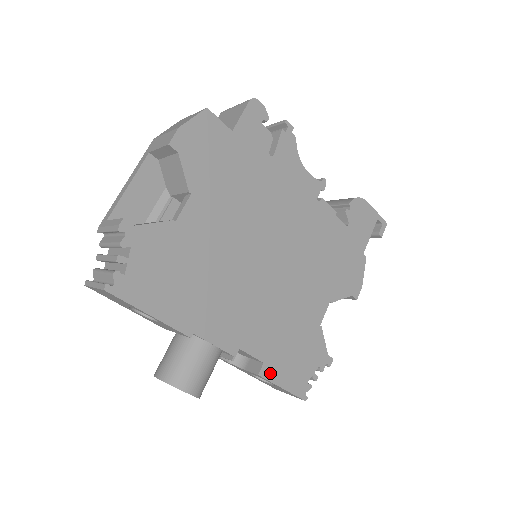
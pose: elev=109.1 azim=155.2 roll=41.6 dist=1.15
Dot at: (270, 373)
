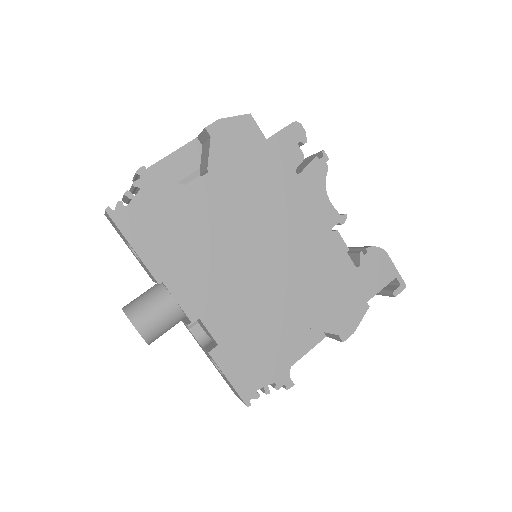
Dot at: (221, 358)
